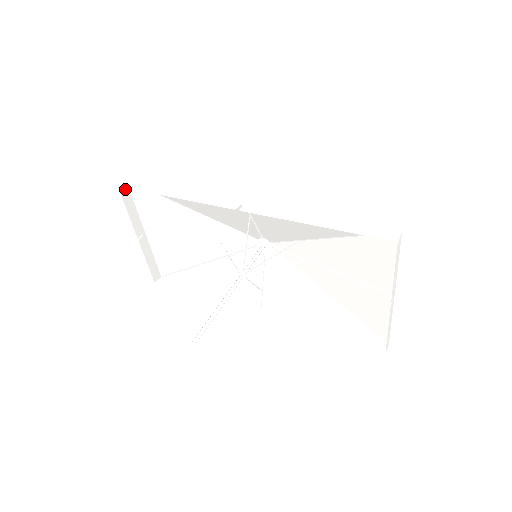
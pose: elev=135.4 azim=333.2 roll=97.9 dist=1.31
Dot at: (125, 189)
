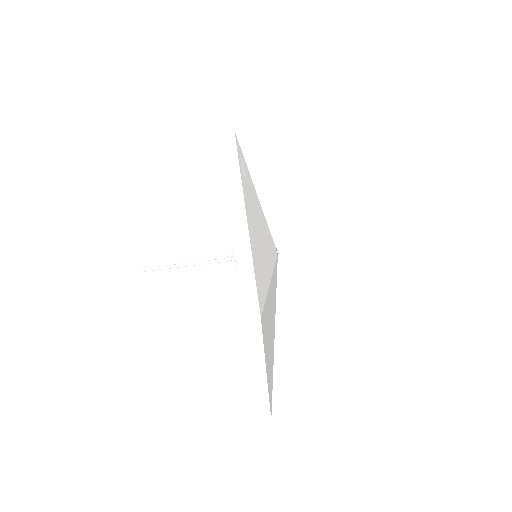
Dot at: occluded
